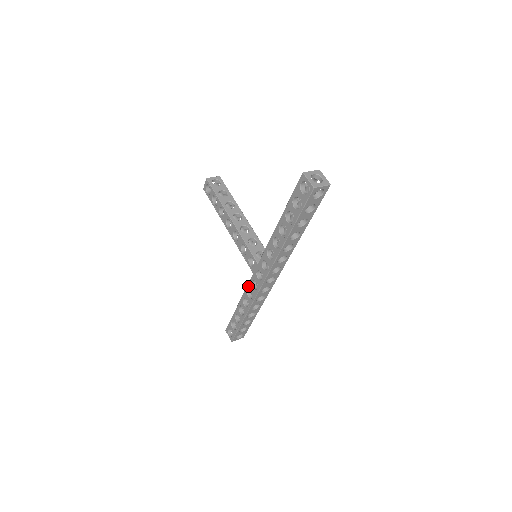
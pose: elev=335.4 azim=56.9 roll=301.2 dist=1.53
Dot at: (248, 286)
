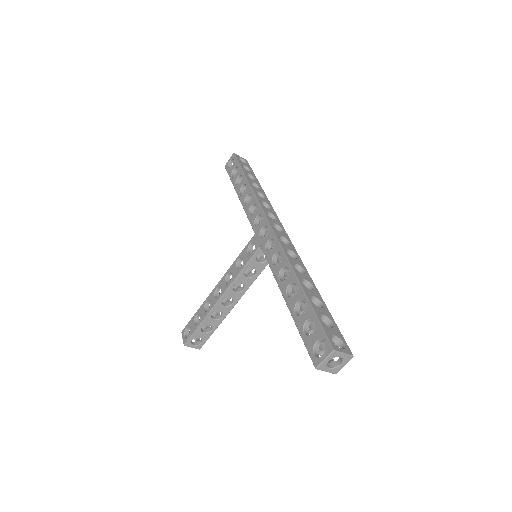
Dot at: (269, 261)
